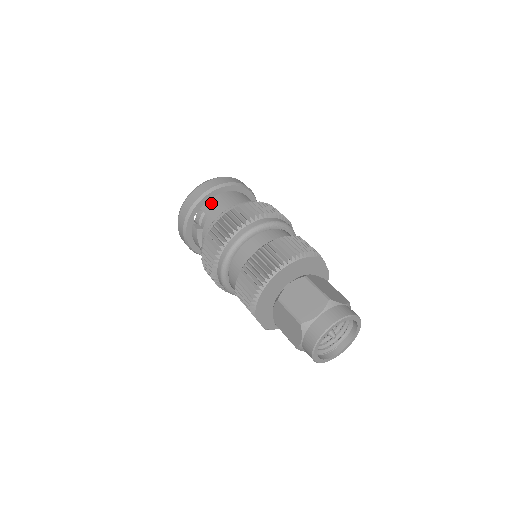
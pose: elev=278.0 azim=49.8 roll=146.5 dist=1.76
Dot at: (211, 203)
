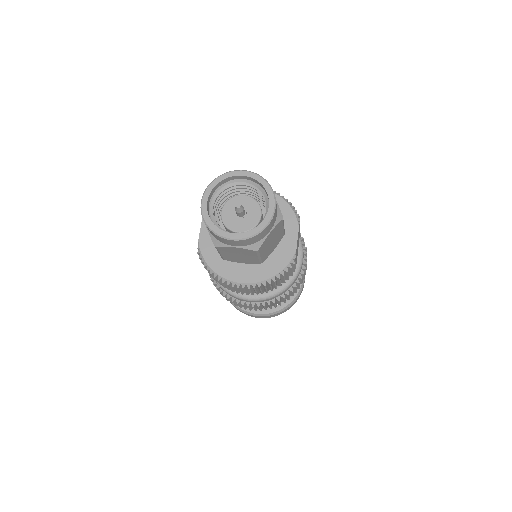
Dot at: occluded
